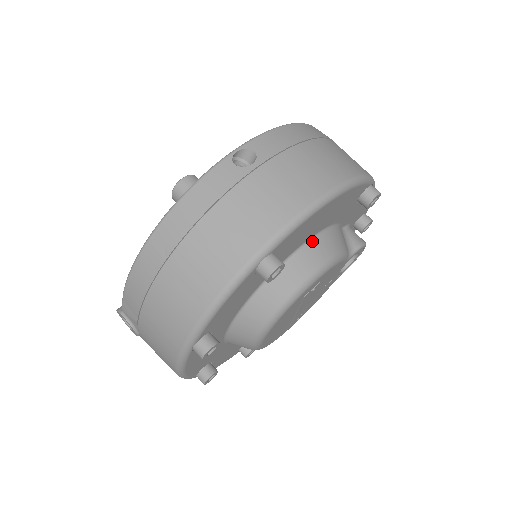
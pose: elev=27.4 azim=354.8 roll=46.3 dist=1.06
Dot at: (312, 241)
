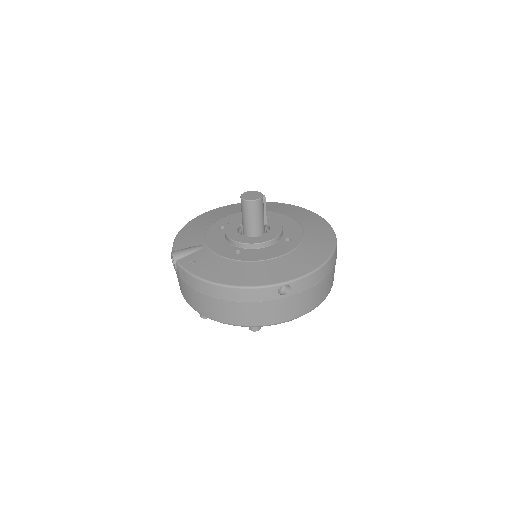
Dot at: occluded
